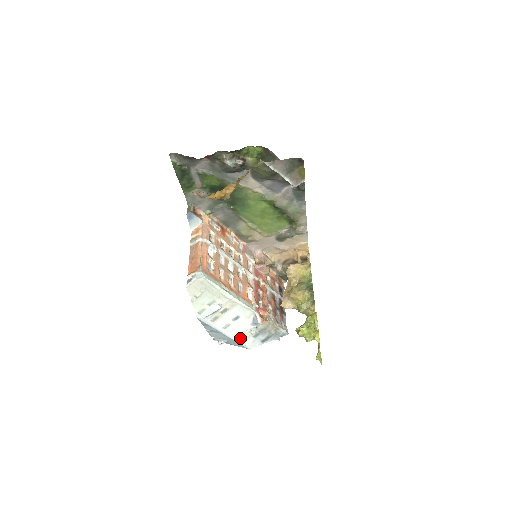
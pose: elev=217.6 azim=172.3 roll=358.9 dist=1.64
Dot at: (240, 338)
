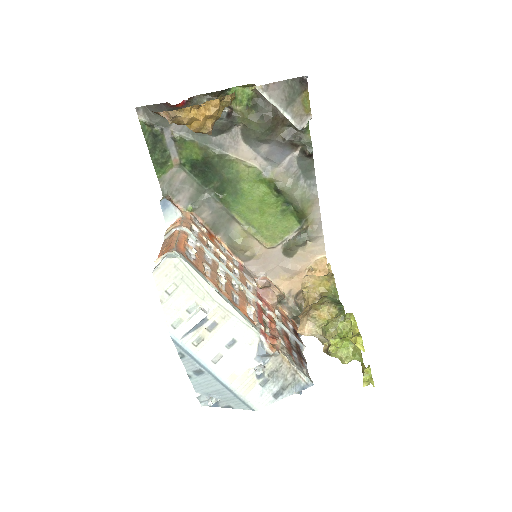
Dot at: (240, 386)
